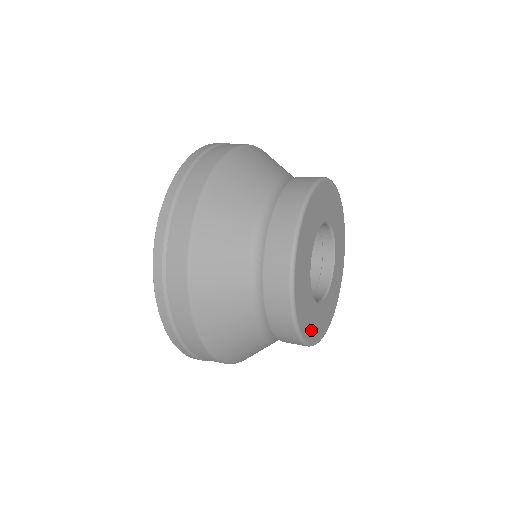
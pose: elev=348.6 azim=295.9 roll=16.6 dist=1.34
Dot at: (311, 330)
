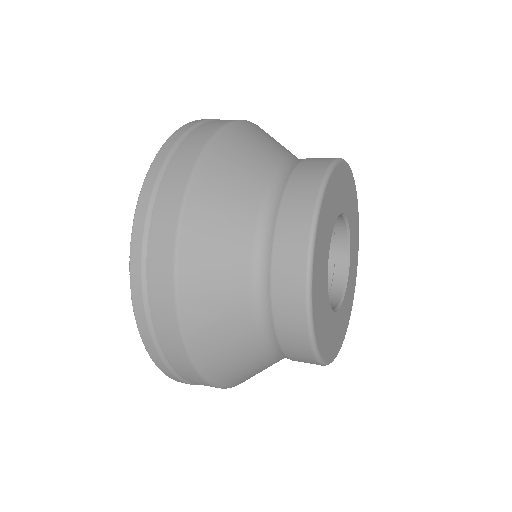
Dot at: (321, 333)
